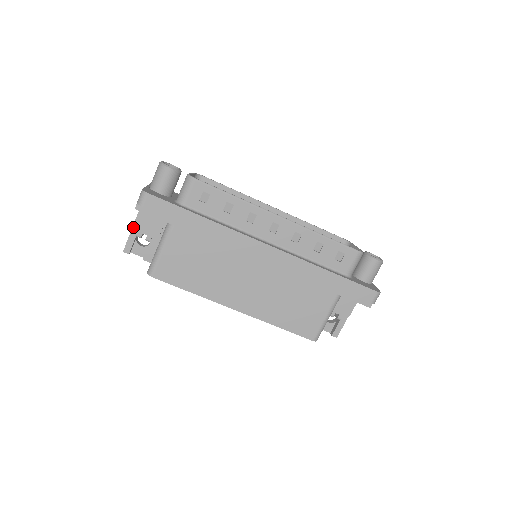
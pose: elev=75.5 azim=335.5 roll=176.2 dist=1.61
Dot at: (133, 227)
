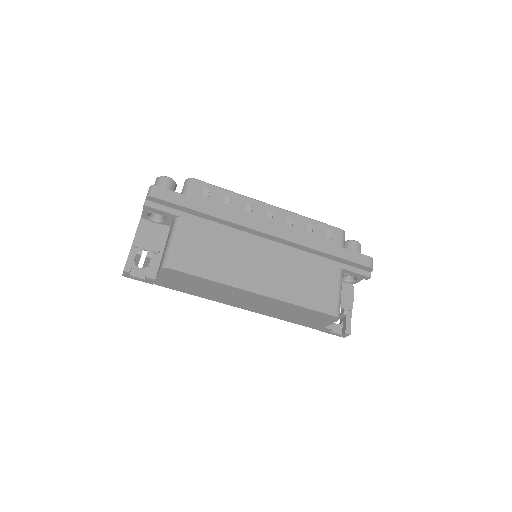
Dot at: (133, 244)
